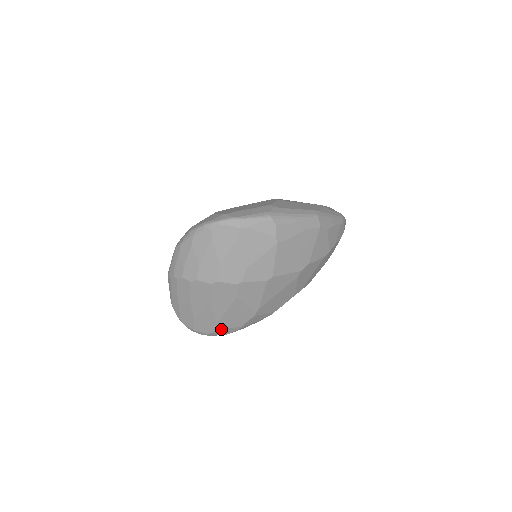
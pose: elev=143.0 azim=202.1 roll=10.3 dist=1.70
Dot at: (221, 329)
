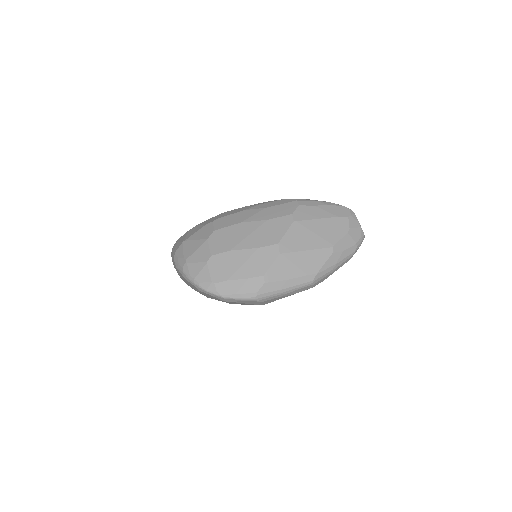
Dot at: occluded
